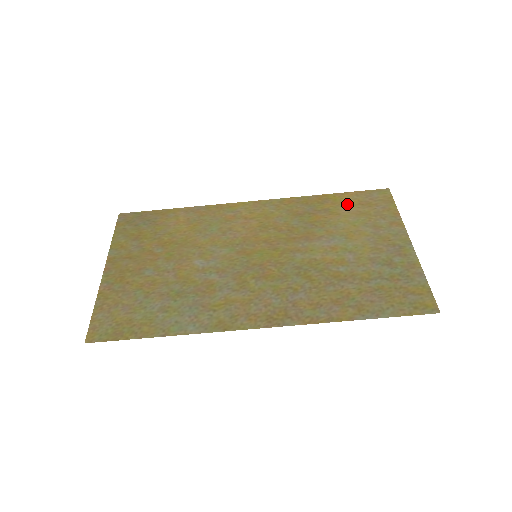
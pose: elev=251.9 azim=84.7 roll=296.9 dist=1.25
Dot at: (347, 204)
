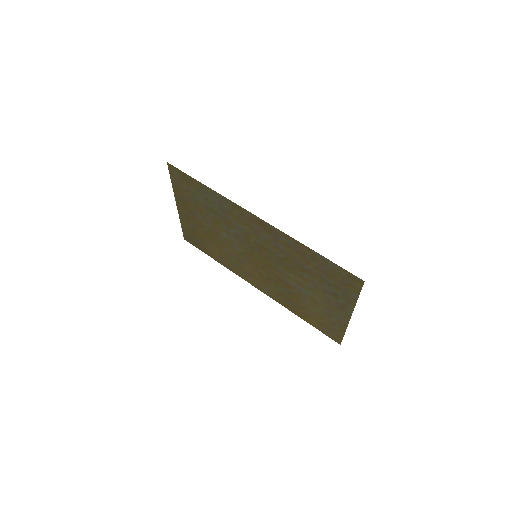
Dot at: (313, 318)
